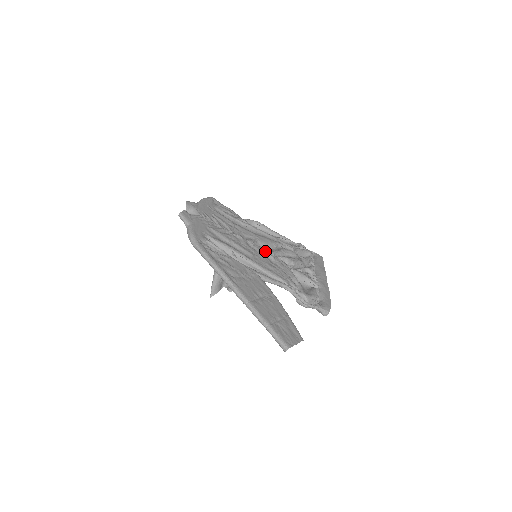
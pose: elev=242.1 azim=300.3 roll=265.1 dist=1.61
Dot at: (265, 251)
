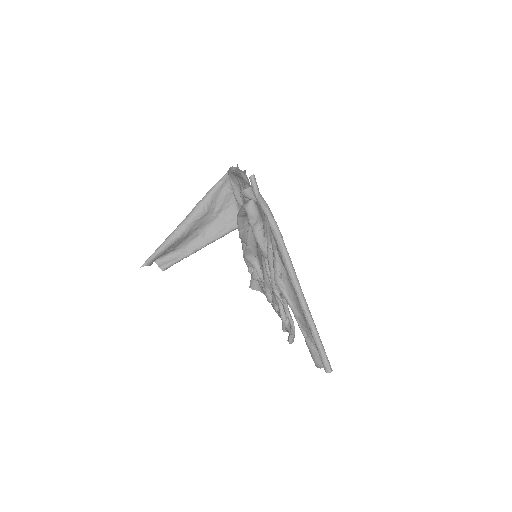
Dot at: (264, 256)
